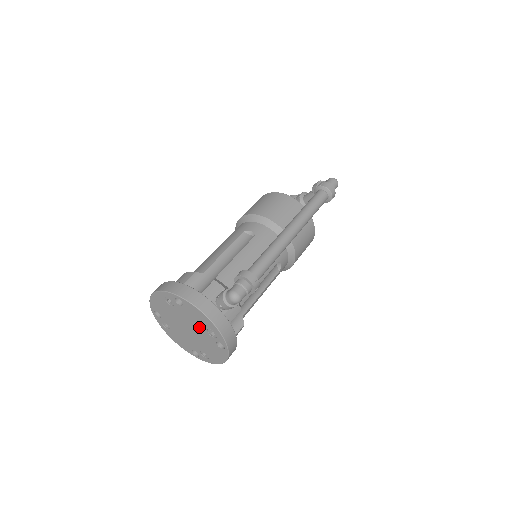
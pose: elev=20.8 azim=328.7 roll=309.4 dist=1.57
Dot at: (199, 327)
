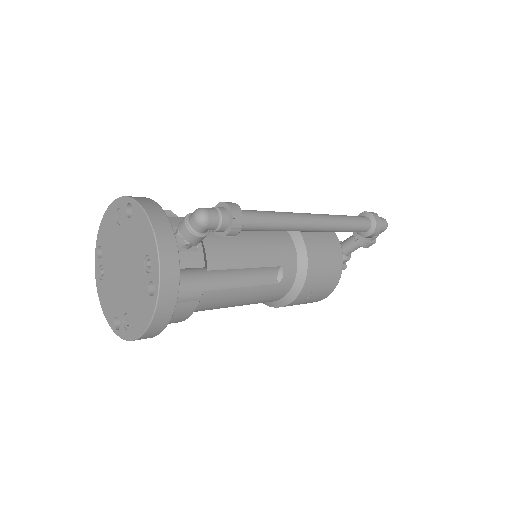
Dot at: (137, 256)
